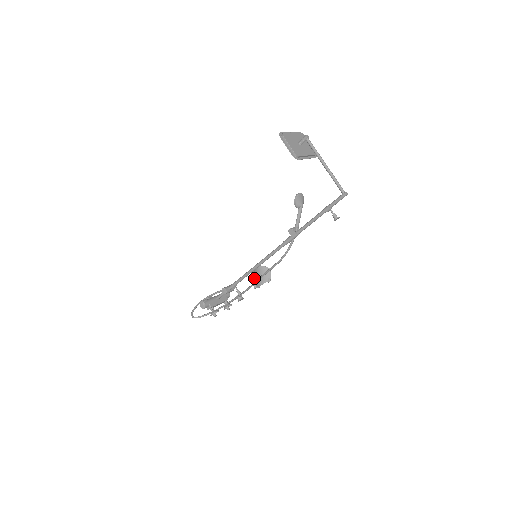
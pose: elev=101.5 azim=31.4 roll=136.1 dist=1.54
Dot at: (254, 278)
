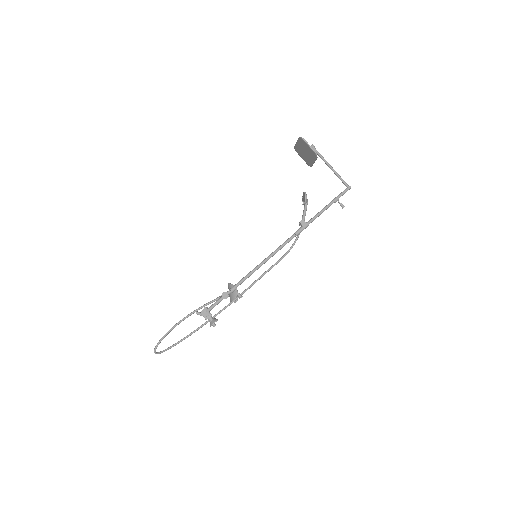
Dot at: occluded
